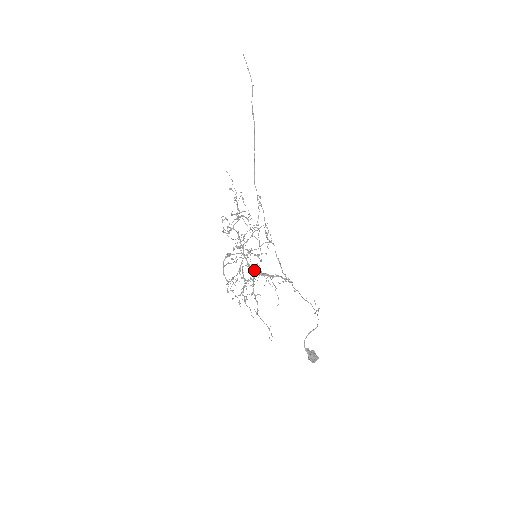
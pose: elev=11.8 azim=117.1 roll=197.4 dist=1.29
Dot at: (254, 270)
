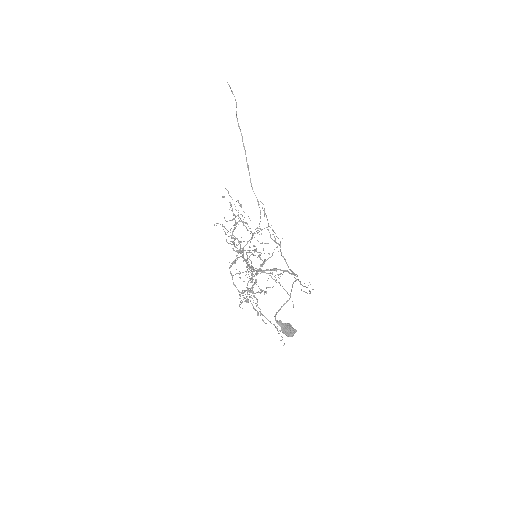
Dot at: (253, 269)
